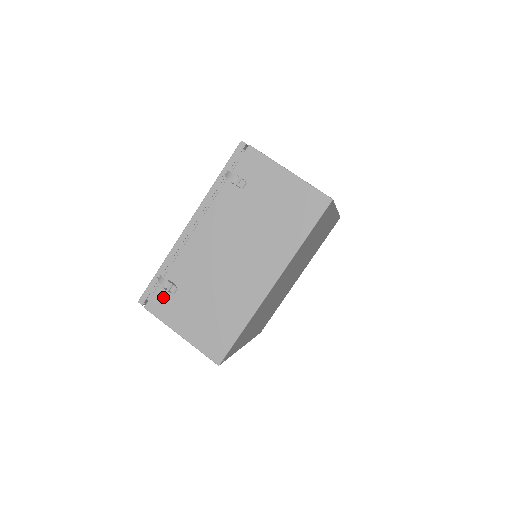
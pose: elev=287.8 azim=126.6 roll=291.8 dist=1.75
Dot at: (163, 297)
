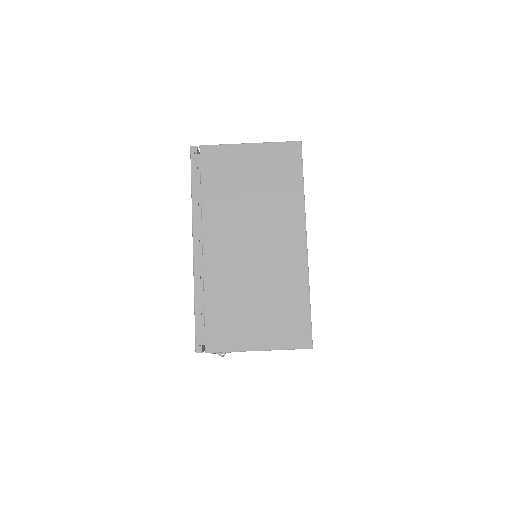
Dot at: occluded
